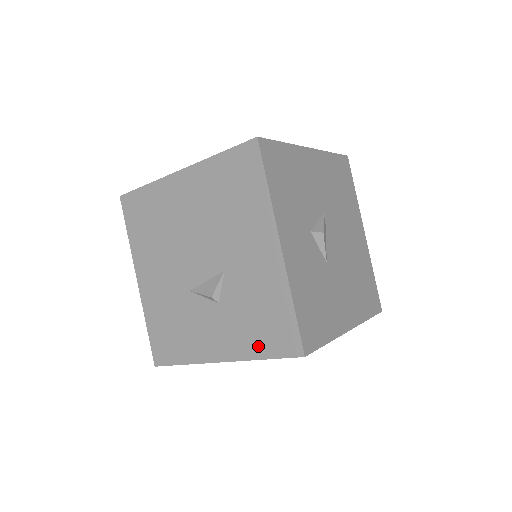
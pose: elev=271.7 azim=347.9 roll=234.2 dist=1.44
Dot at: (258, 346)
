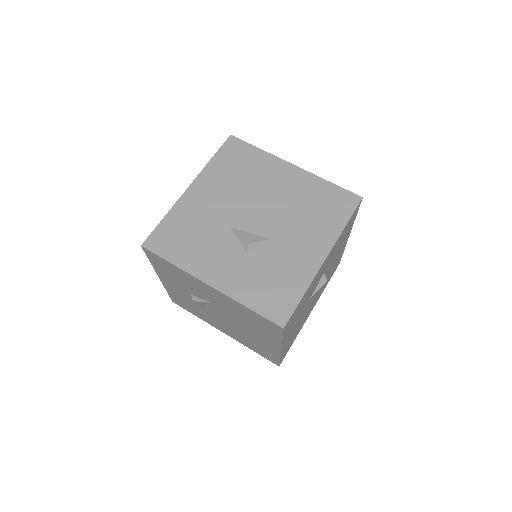
Dot at: (253, 298)
